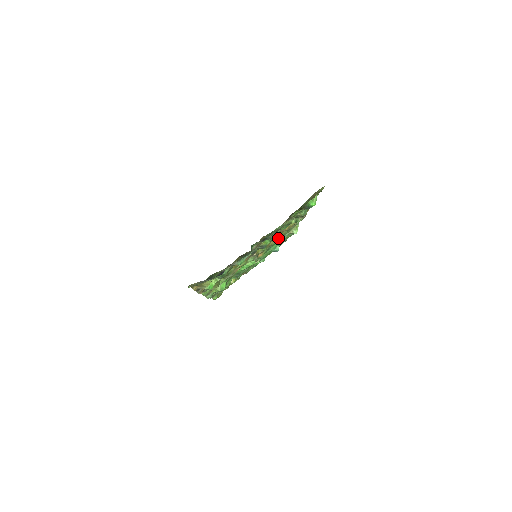
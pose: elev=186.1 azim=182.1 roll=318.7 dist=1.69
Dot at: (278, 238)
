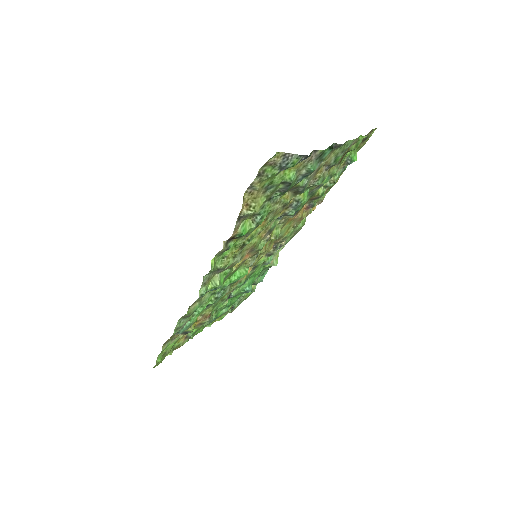
Dot at: (275, 245)
